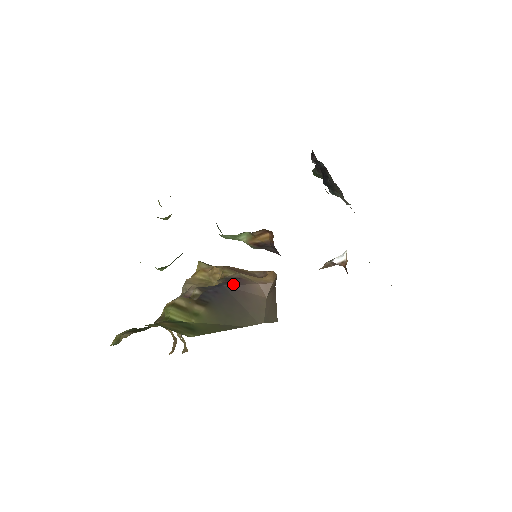
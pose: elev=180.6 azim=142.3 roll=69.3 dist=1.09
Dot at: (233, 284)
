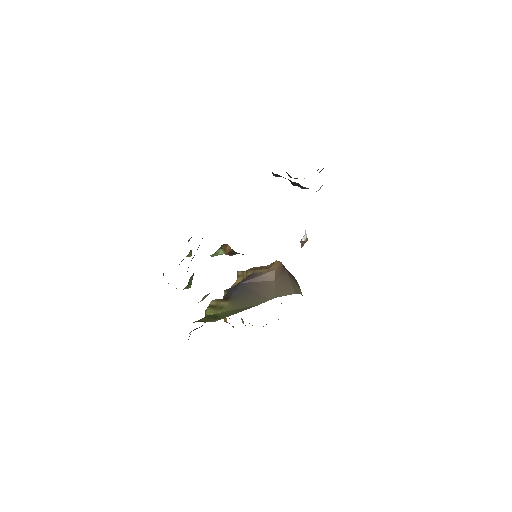
Dot at: (248, 280)
